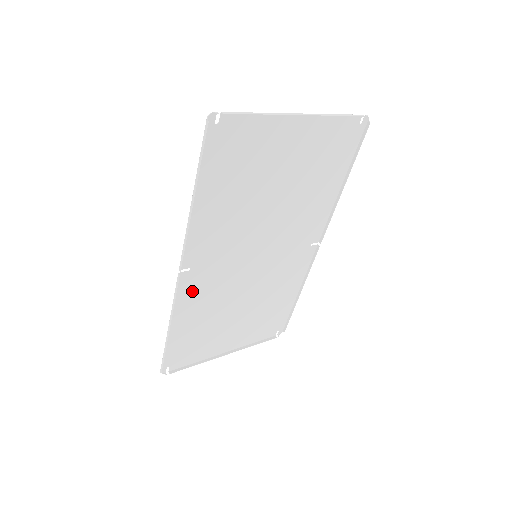
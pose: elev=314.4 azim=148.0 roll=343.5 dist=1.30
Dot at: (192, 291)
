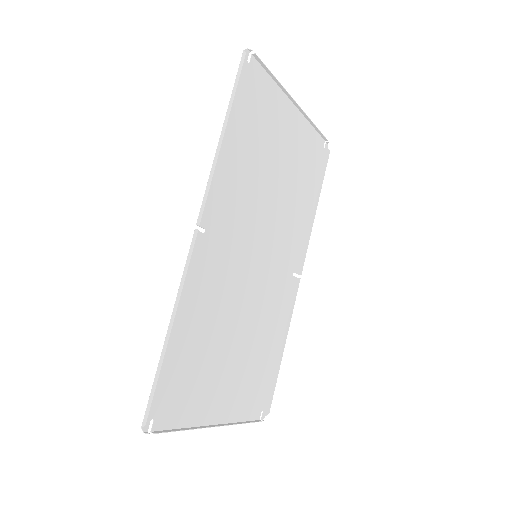
Dot at: (201, 272)
